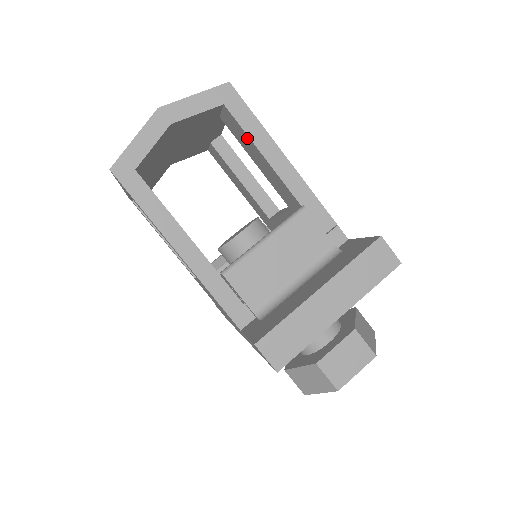
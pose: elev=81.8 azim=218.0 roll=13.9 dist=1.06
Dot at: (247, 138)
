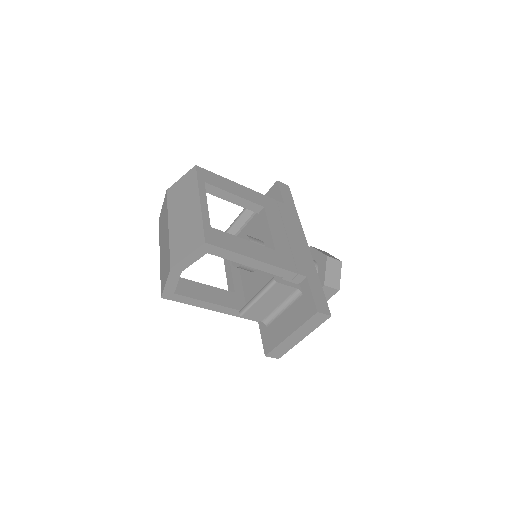
Dot at: (228, 257)
